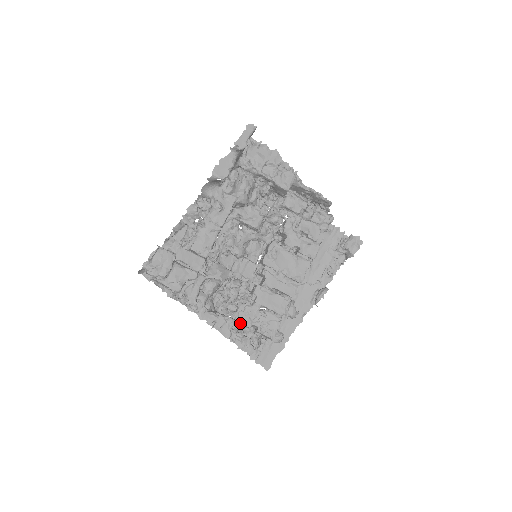
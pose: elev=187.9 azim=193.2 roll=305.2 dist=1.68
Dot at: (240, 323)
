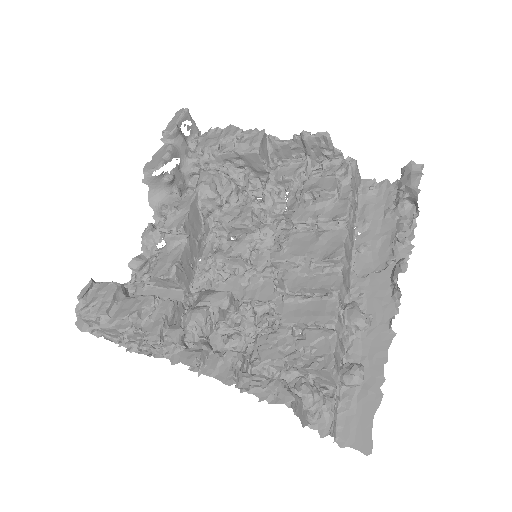
Dot at: (264, 364)
